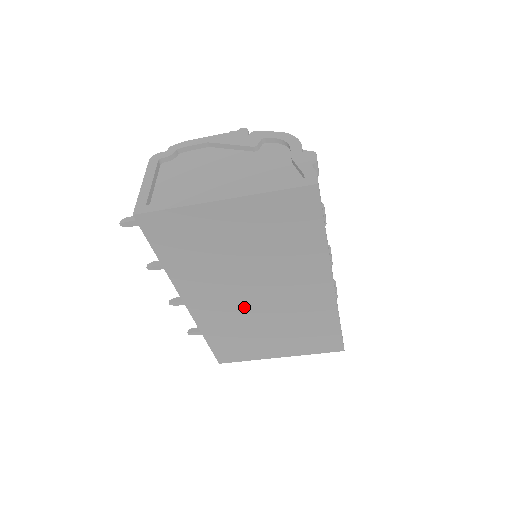
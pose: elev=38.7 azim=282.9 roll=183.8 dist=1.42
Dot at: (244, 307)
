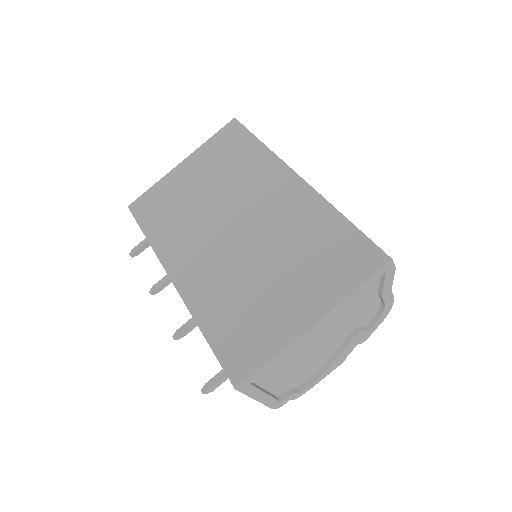
Dot at: (229, 252)
